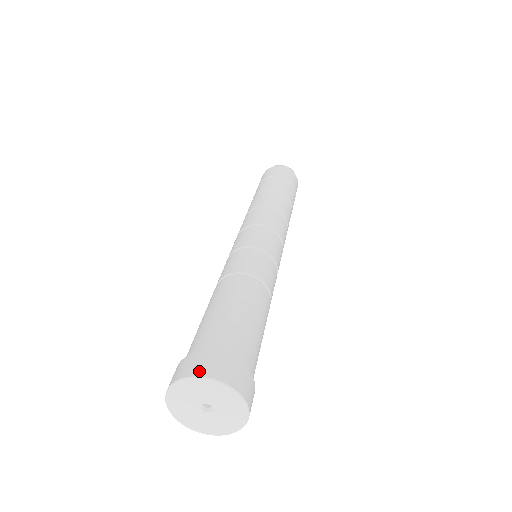
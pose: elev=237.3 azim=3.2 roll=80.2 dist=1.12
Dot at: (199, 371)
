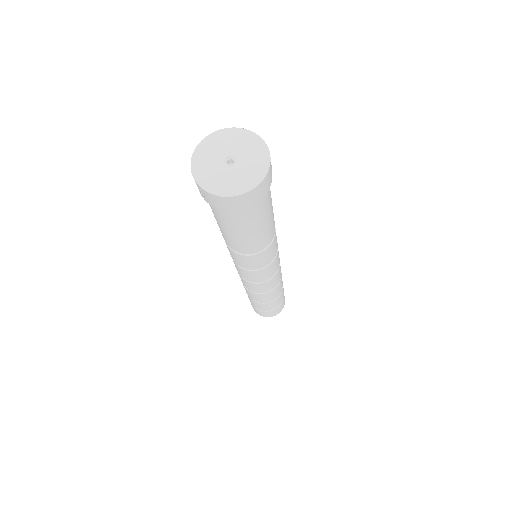
Dot at: (260, 139)
